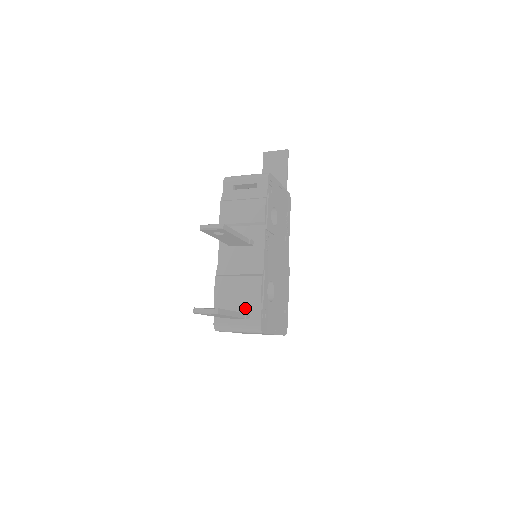
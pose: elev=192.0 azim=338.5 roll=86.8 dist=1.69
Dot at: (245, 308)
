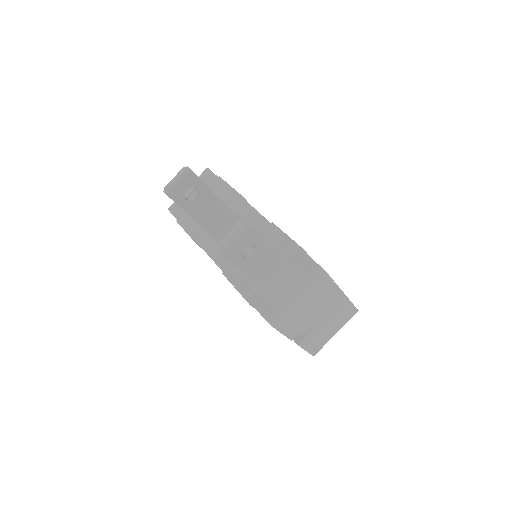
Dot at: occluded
